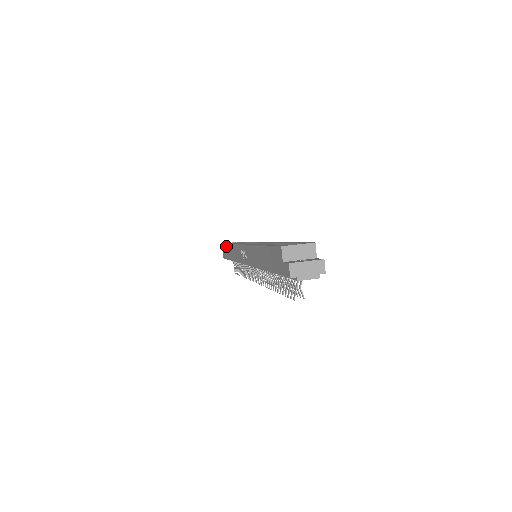
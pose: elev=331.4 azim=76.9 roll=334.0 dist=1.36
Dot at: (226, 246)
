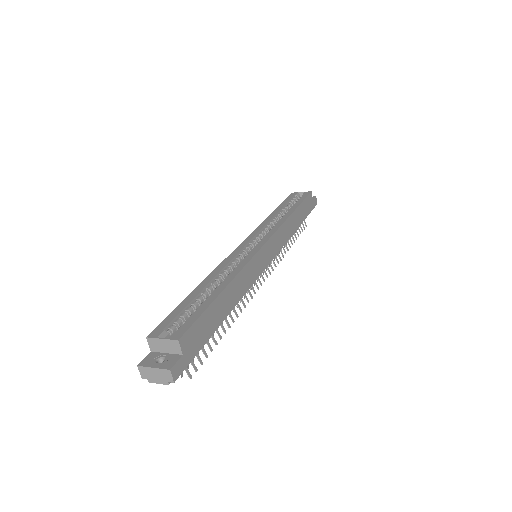
Dot at: occluded
